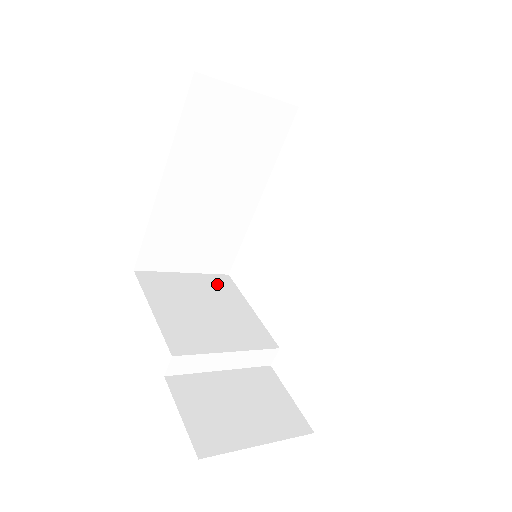
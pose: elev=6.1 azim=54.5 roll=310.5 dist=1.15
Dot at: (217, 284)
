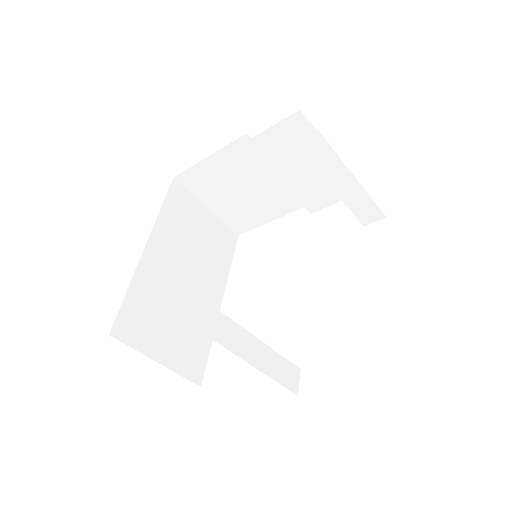
Dot at: occluded
